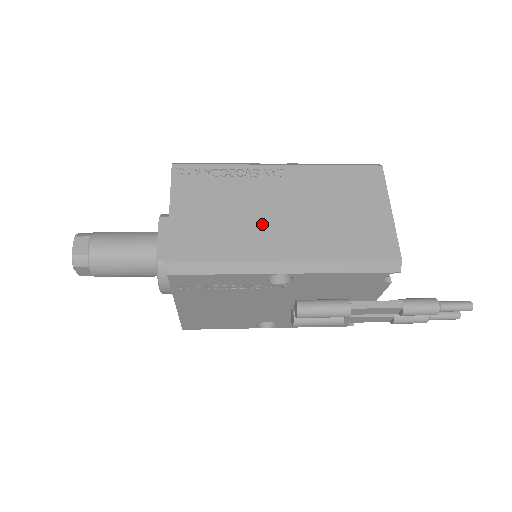
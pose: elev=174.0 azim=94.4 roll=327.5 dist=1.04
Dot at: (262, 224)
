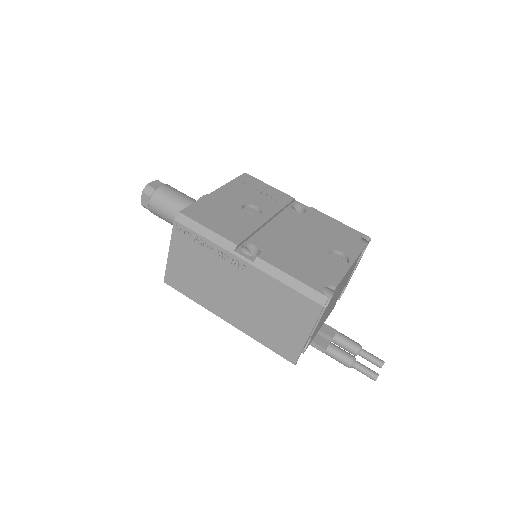
Dot at: (219, 293)
